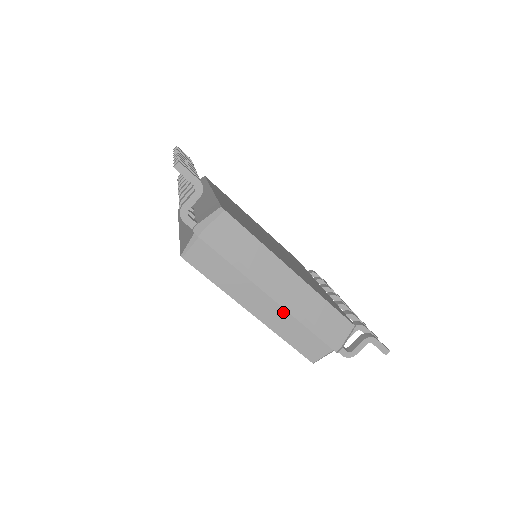
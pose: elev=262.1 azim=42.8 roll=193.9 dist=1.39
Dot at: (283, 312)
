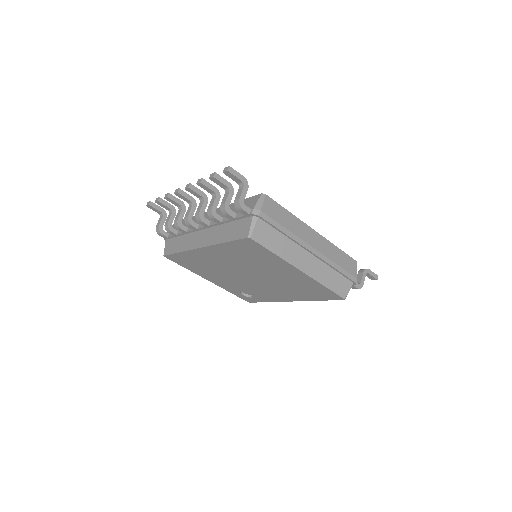
Dot at: (319, 262)
